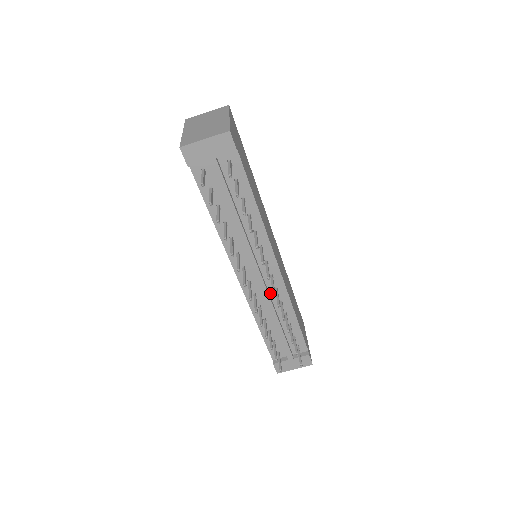
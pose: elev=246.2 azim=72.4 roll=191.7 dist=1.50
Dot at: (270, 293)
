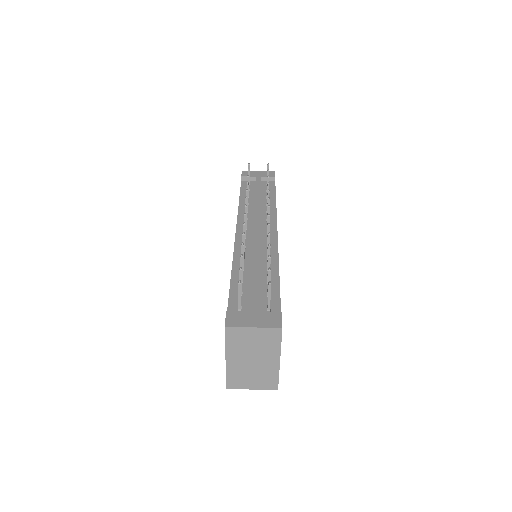
Dot at: (260, 249)
